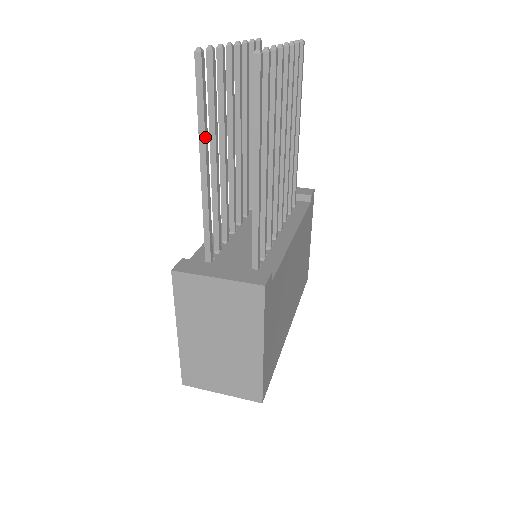
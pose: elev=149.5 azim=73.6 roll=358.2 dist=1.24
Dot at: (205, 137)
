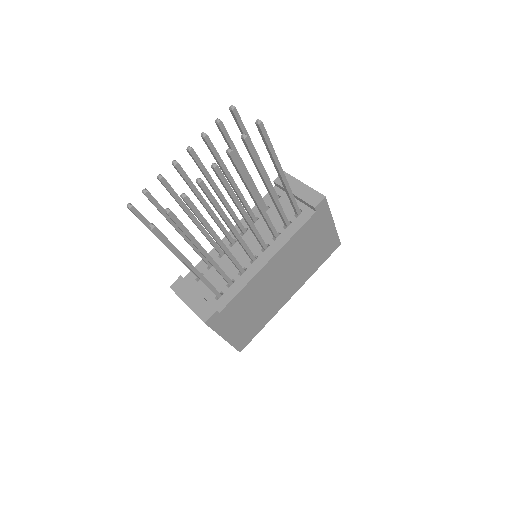
Dot at: (158, 238)
